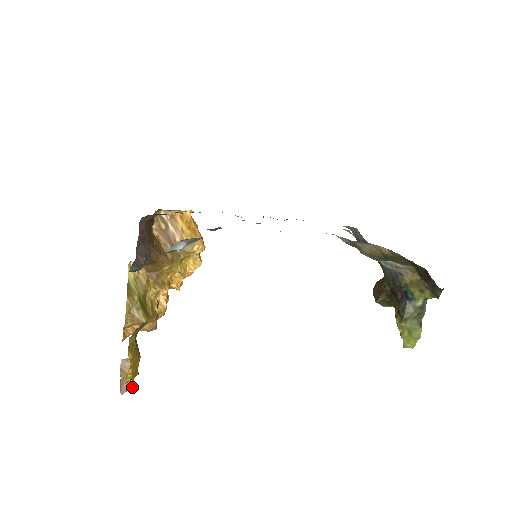
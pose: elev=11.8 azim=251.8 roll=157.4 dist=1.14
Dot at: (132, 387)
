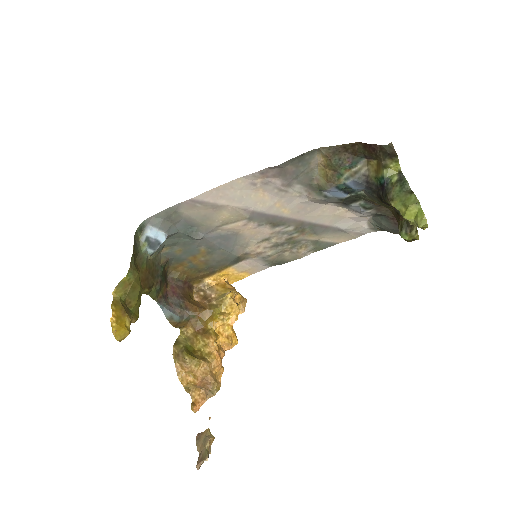
Dot at: (205, 456)
